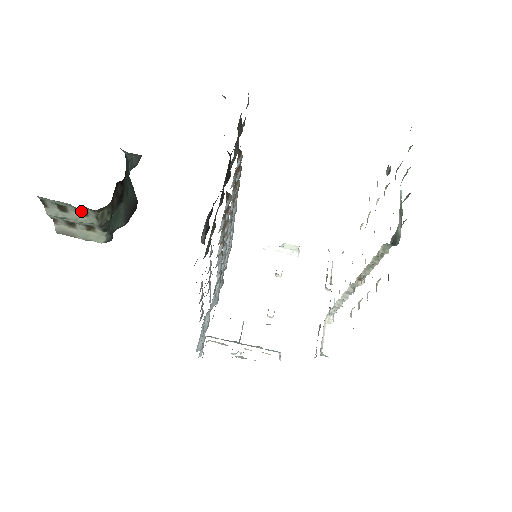
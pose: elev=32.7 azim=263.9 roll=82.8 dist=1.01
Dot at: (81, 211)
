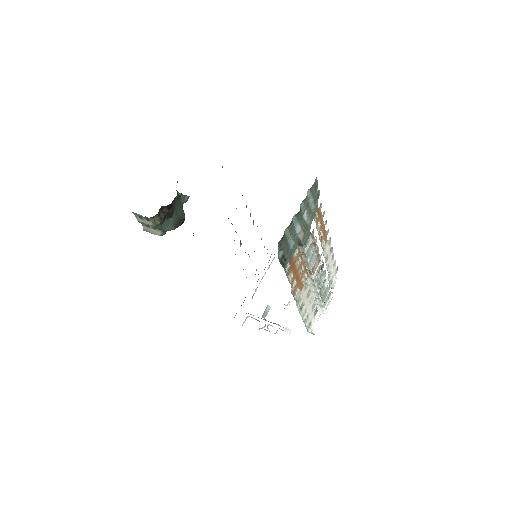
Dot at: (147, 219)
